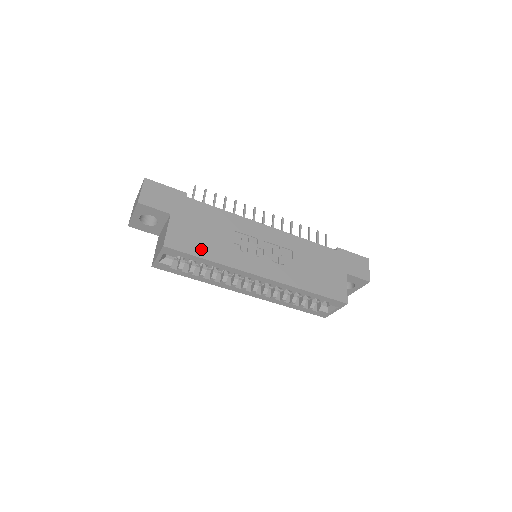
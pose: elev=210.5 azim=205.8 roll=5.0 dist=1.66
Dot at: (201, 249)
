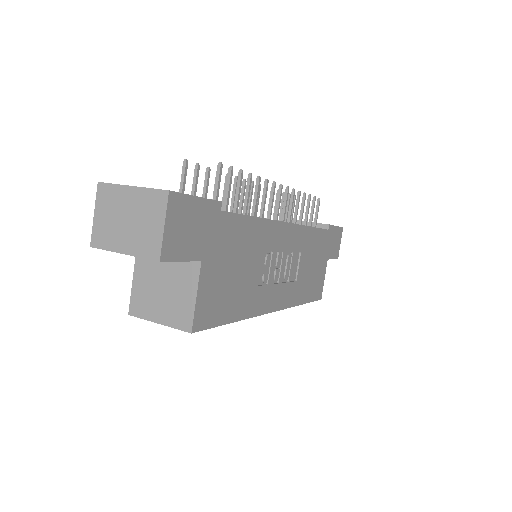
Dot at: (229, 308)
